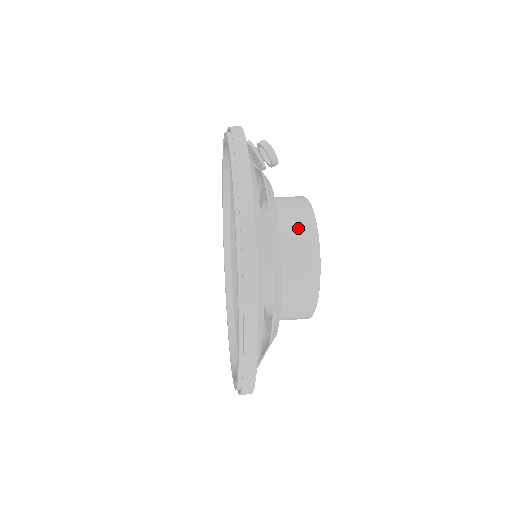
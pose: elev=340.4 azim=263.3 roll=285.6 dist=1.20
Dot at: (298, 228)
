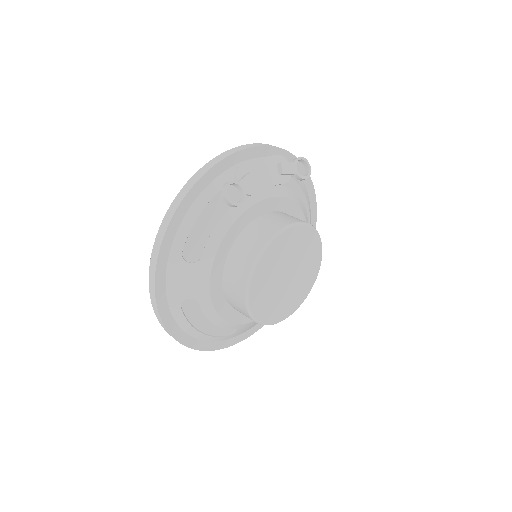
Dot at: (238, 268)
